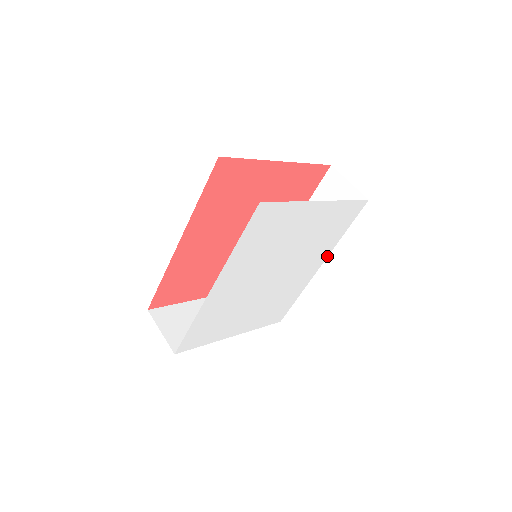
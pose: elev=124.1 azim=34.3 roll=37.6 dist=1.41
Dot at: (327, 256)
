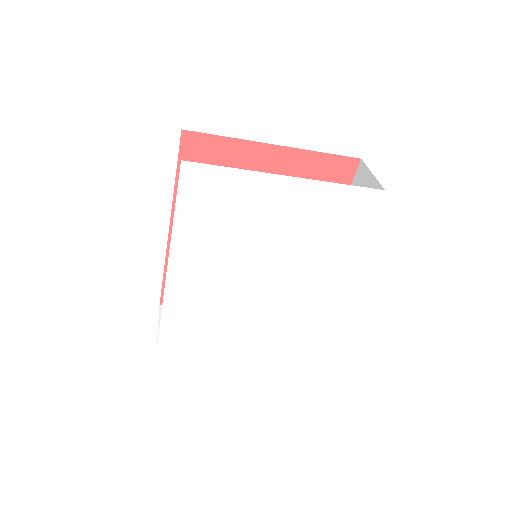
Dot at: (350, 269)
